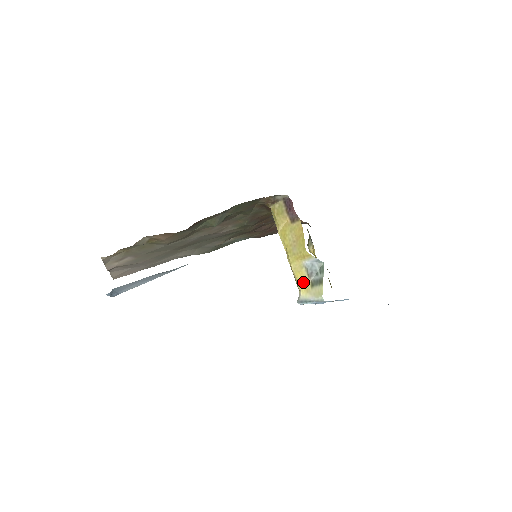
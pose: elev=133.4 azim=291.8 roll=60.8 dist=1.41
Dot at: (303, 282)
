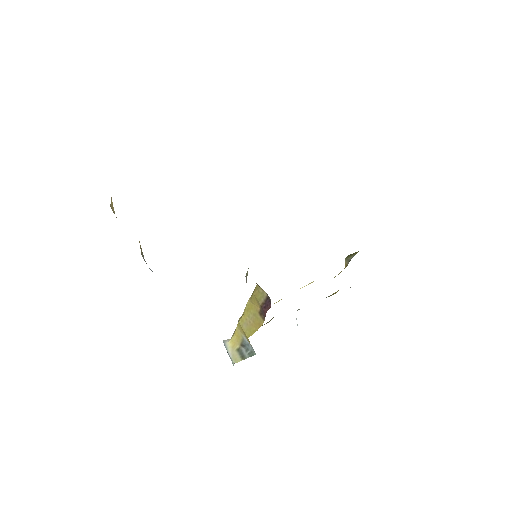
Dot at: (236, 340)
